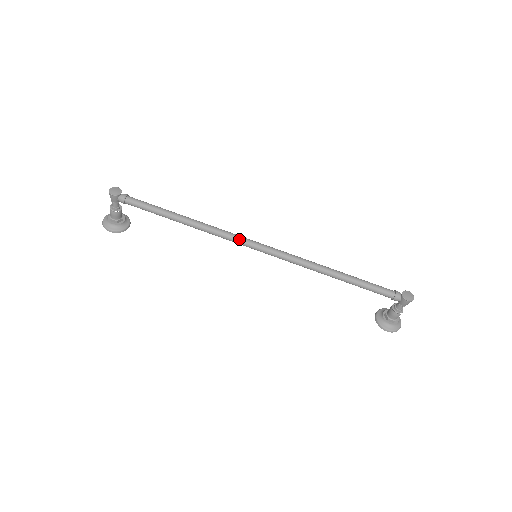
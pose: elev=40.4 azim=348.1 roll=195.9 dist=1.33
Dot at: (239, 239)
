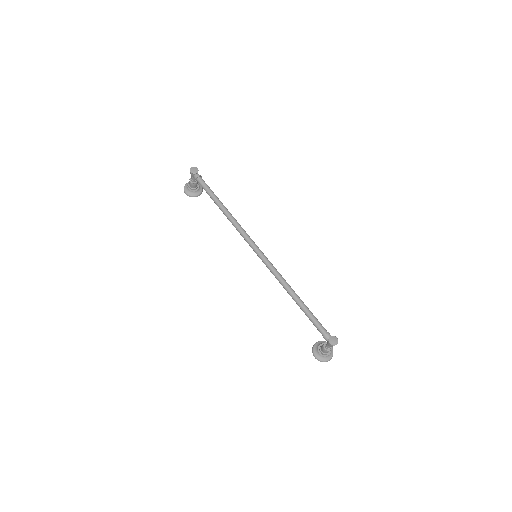
Dot at: (247, 239)
